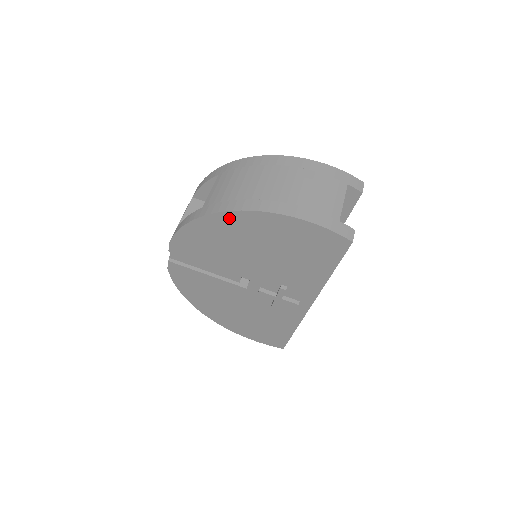
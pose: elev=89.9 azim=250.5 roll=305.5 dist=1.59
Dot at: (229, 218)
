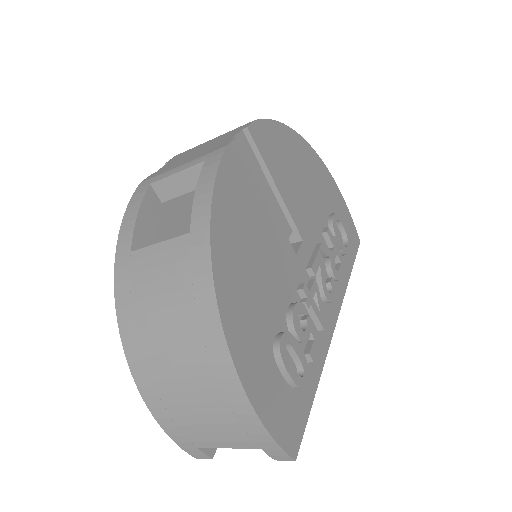
Dot at: occluded
